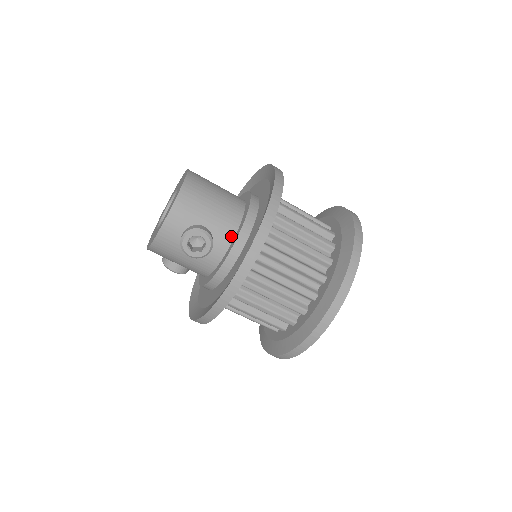
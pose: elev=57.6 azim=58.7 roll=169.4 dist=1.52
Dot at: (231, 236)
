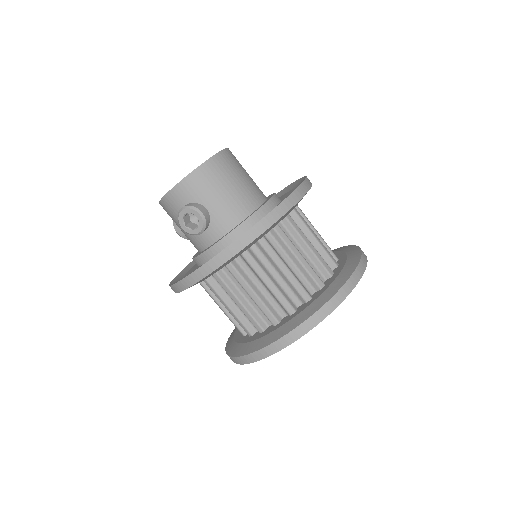
Dot at: (227, 229)
